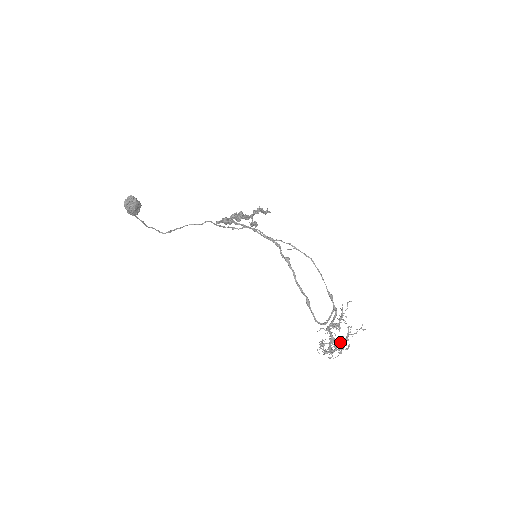
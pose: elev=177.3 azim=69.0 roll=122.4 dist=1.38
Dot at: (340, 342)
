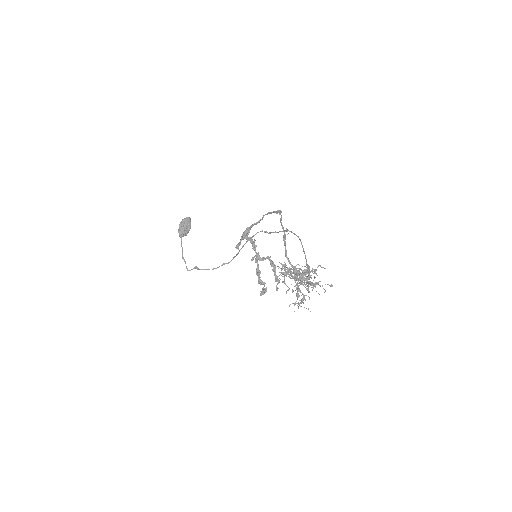
Dot at: (303, 279)
